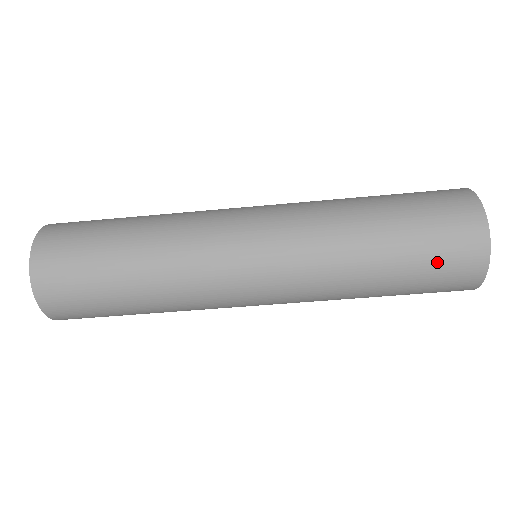
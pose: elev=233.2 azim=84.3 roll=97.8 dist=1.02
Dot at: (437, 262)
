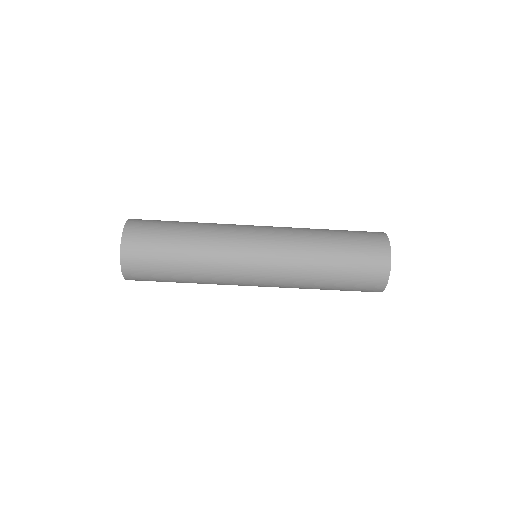
Dot at: (361, 243)
